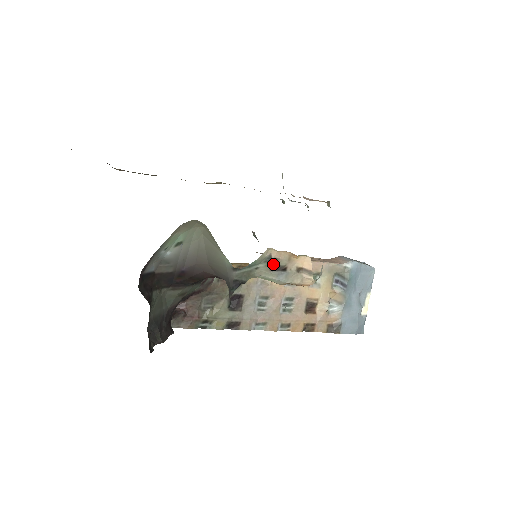
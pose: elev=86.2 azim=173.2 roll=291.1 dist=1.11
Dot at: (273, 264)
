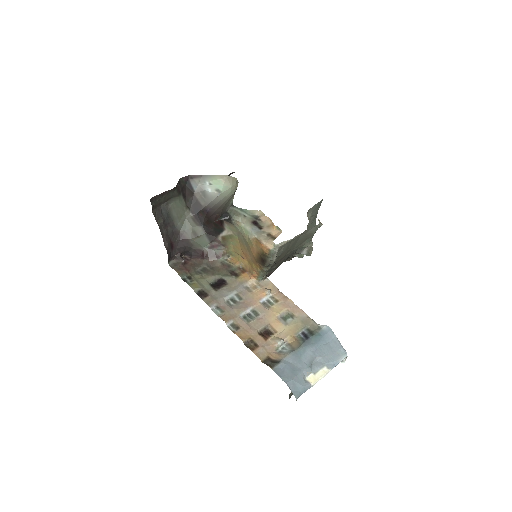
Dot at: (256, 221)
